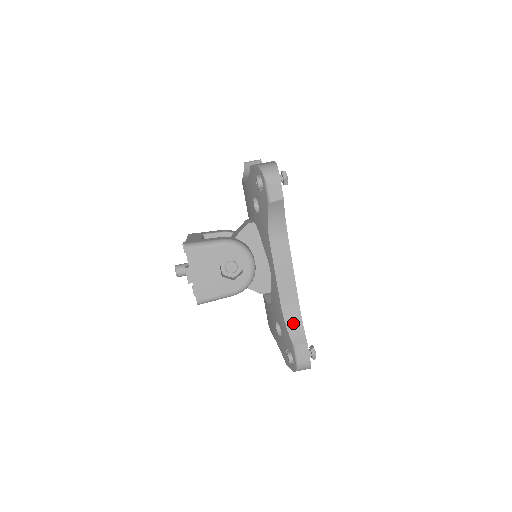
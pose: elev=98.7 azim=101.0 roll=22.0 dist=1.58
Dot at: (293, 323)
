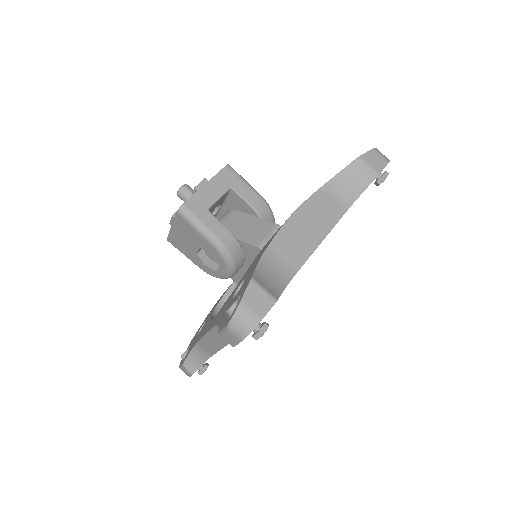
Dot at: (197, 356)
